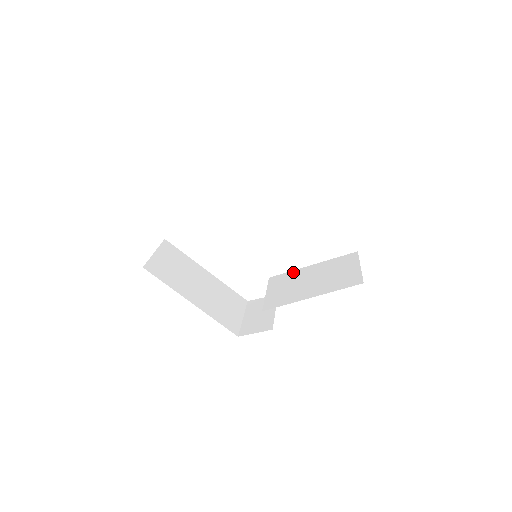
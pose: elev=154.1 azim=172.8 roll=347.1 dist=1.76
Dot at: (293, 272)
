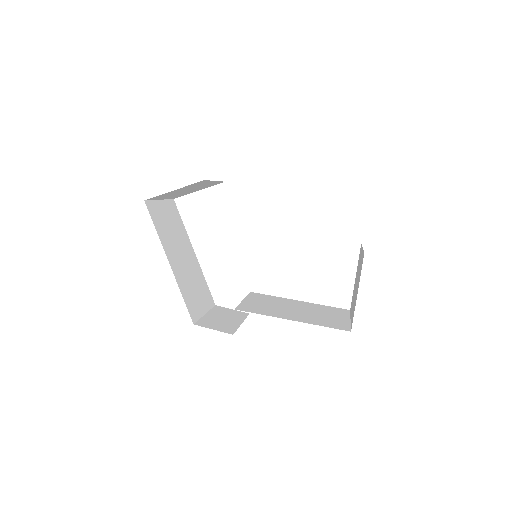
Dot at: (278, 297)
